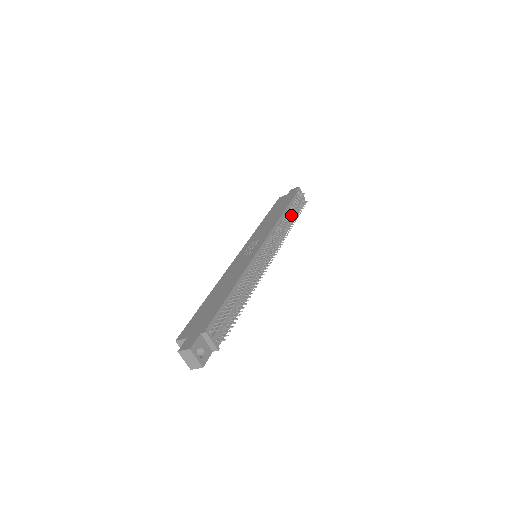
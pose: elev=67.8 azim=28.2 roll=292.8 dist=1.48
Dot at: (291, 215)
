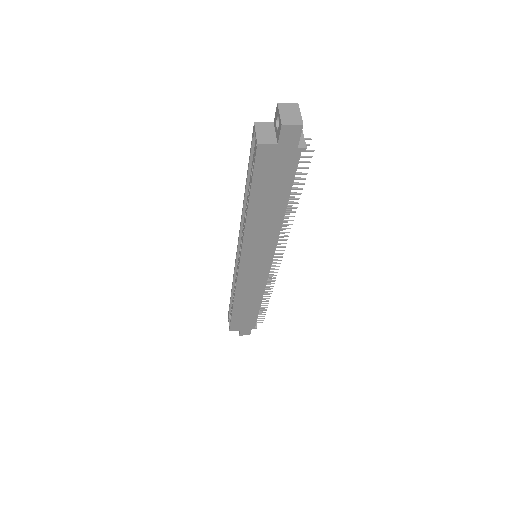
Dot at: occluded
